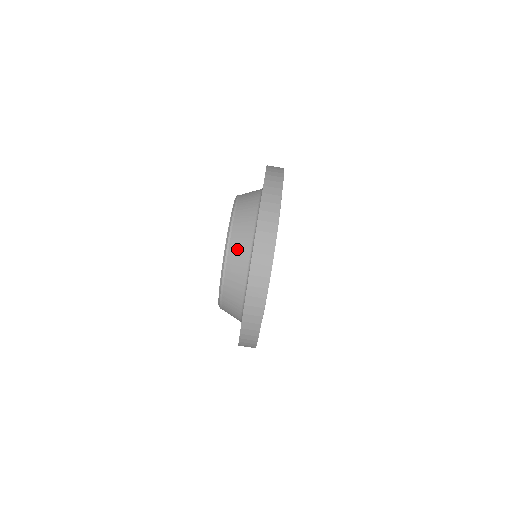
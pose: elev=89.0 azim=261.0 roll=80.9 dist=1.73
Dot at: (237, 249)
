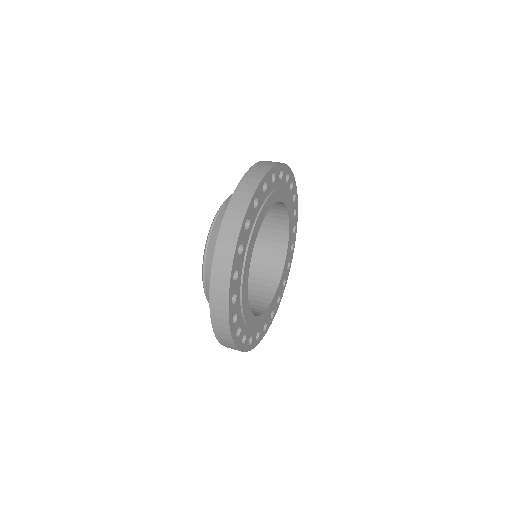
Dot at: occluded
